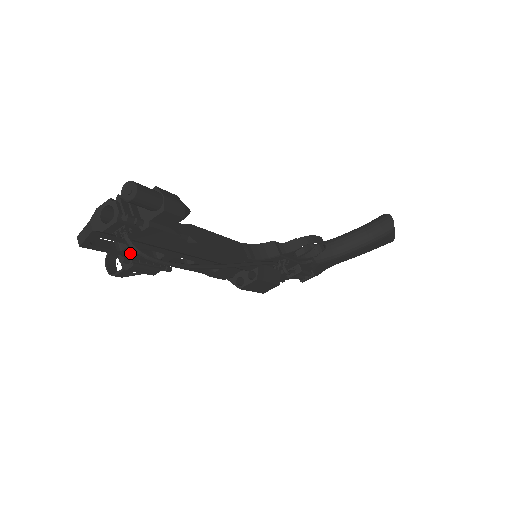
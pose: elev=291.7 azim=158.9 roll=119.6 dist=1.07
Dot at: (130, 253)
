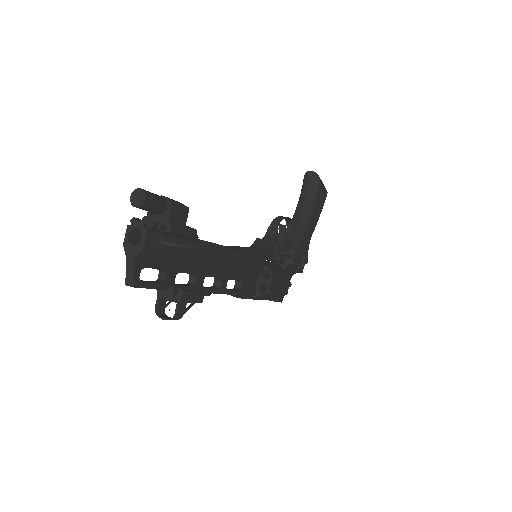
Dot at: (172, 284)
